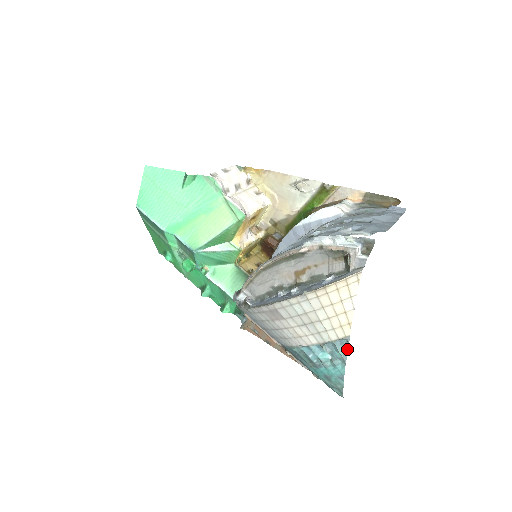
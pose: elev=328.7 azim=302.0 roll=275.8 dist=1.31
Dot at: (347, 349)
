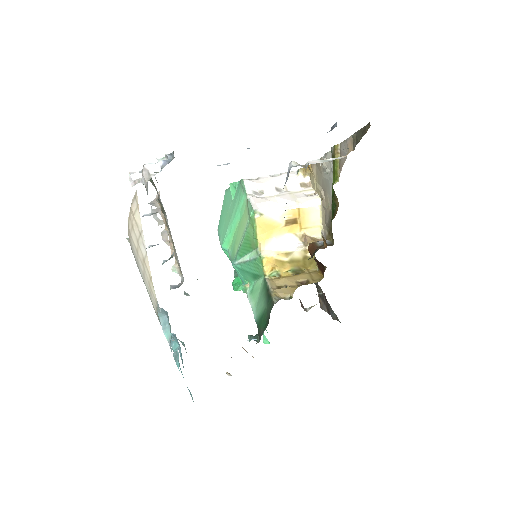
Dot at: (170, 329)
